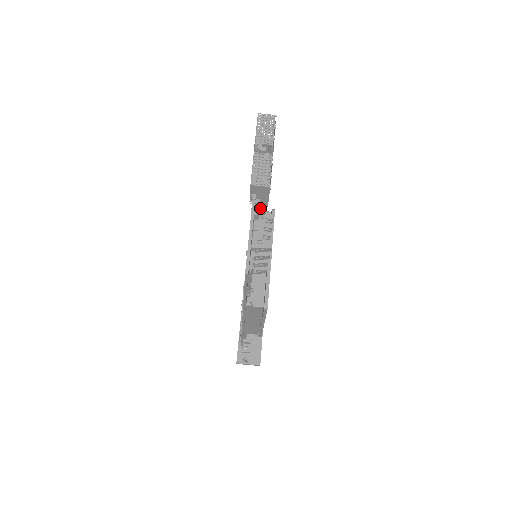
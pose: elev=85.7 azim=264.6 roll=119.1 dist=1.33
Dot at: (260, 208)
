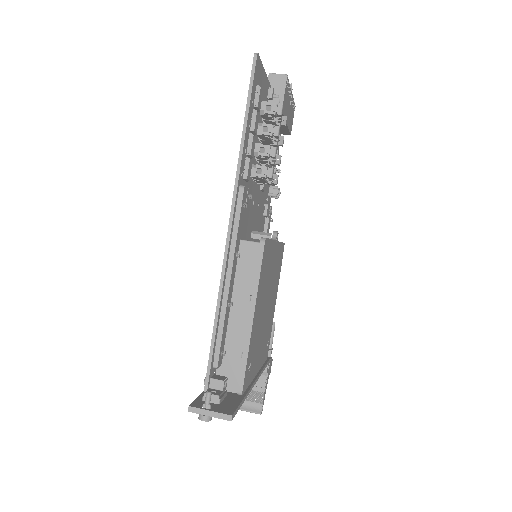
Dot at: (275, 95)
